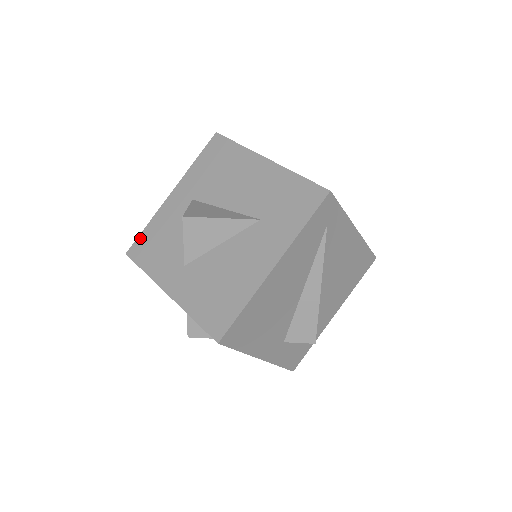
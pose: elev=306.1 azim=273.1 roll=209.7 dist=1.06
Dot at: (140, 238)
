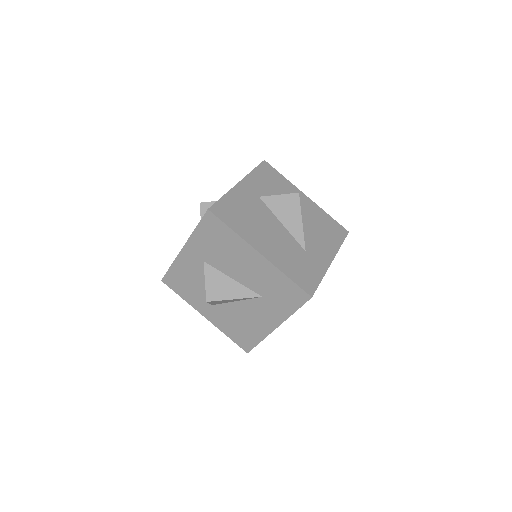
Dot at: (169, 274)
